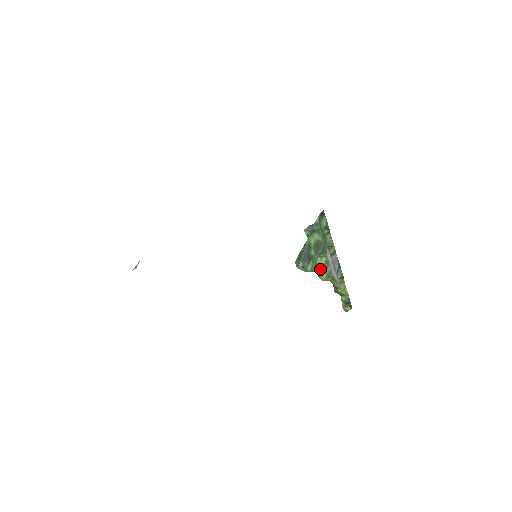
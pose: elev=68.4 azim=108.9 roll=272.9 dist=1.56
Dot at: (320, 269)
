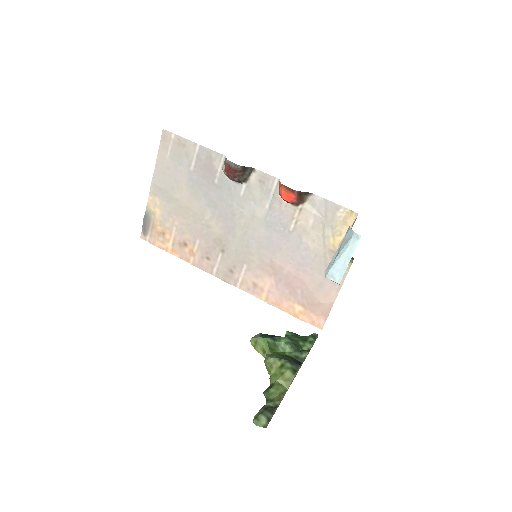
Dot at: (275, 354)
